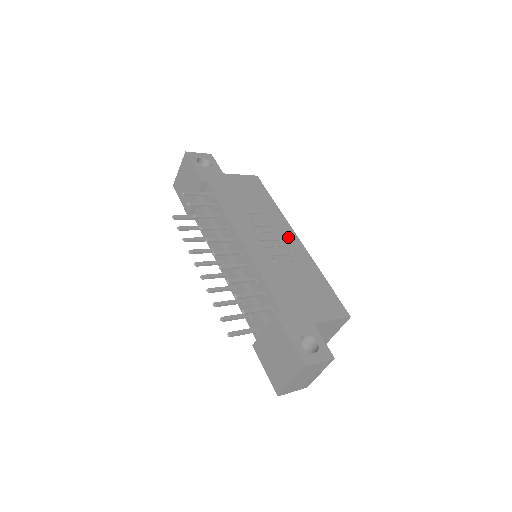
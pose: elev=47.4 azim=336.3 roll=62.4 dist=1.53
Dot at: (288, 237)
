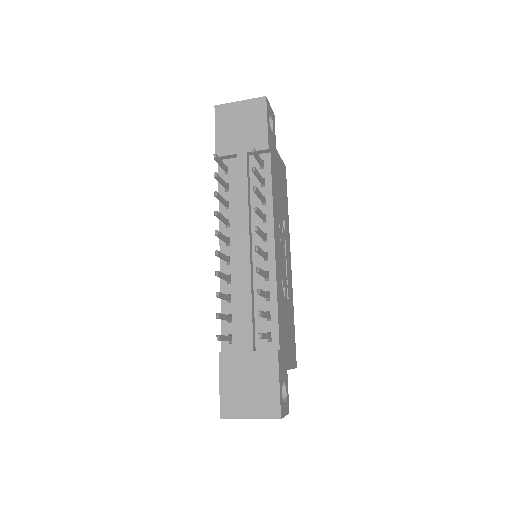
Dot at: (289, 258)
